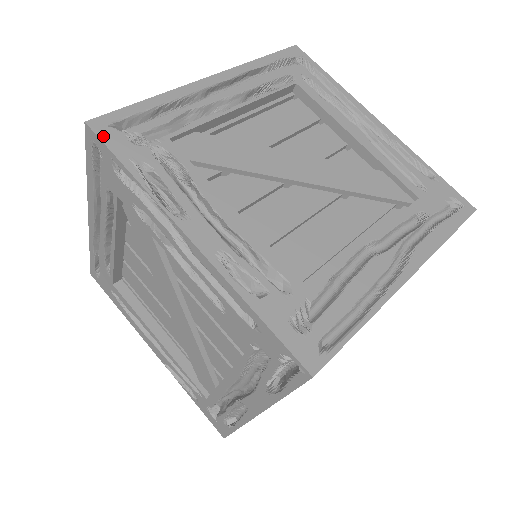
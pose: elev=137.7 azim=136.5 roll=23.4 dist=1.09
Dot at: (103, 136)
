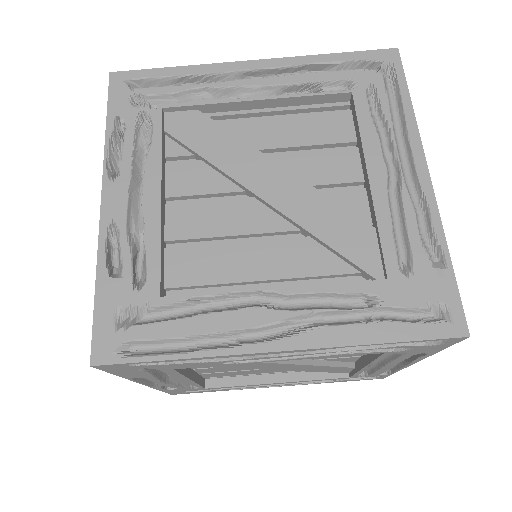
Dot at: (112, 88)
